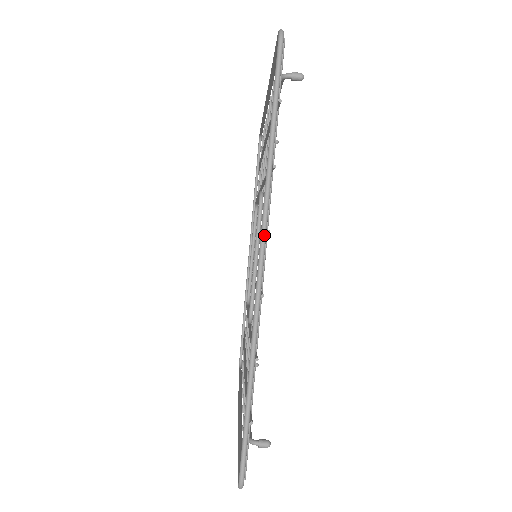
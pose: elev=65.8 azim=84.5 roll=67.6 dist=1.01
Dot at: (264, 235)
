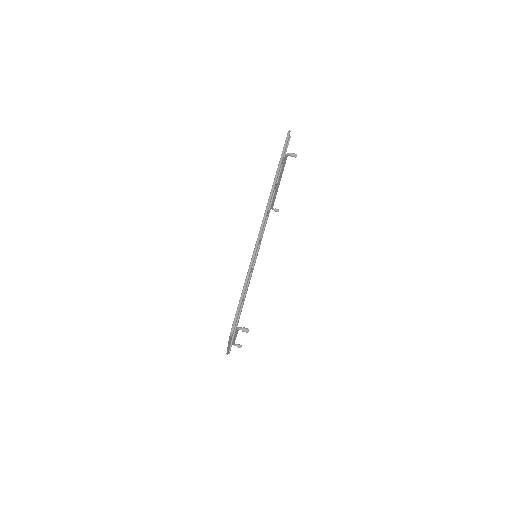
Dot at: (267, 211)
